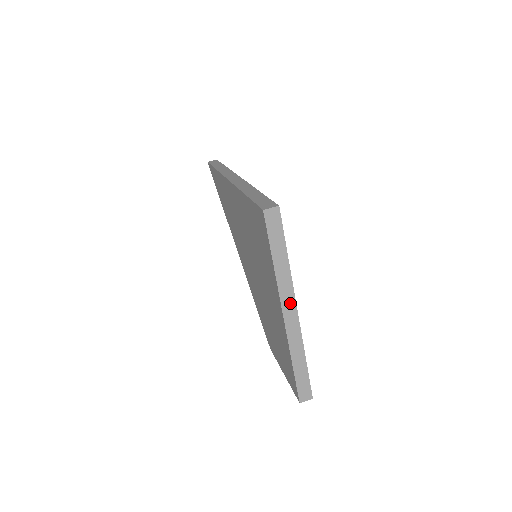
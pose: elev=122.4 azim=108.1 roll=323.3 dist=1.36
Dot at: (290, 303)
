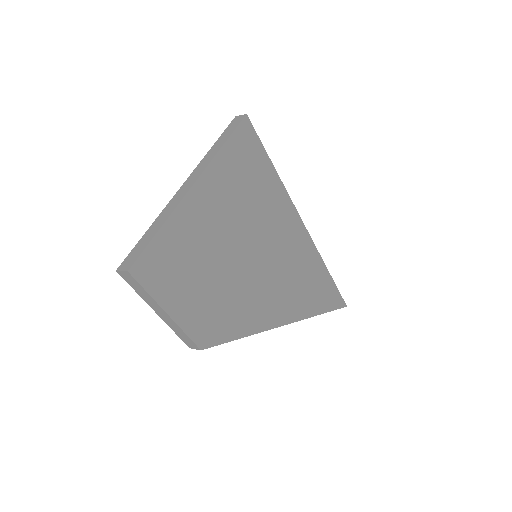
Dot at: (197, 174)
